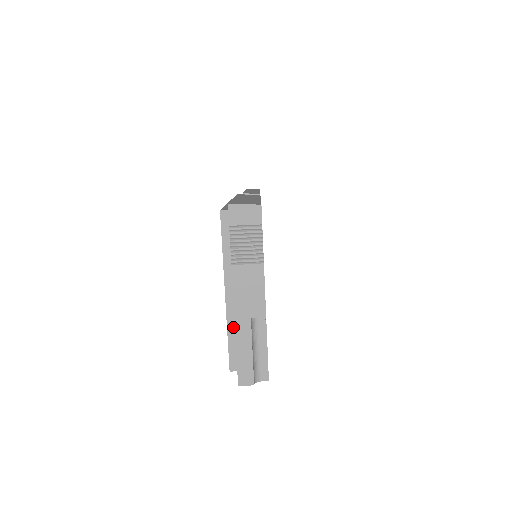
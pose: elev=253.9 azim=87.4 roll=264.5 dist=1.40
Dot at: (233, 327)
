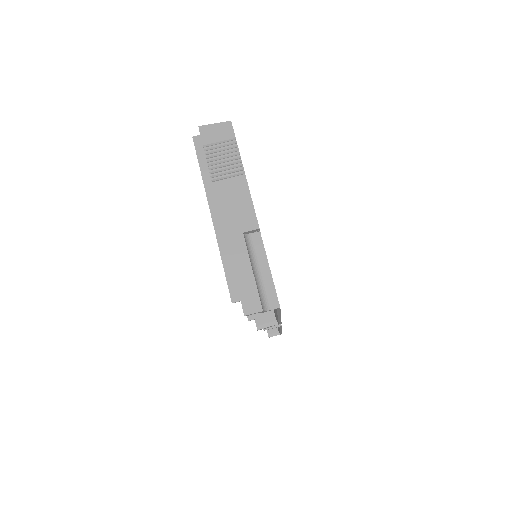
Dot at: (226, 250)
